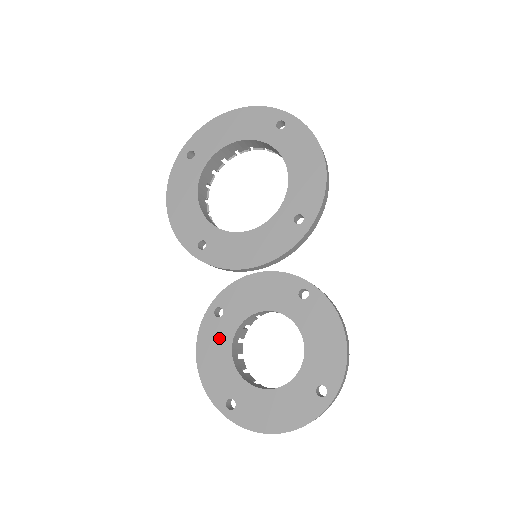
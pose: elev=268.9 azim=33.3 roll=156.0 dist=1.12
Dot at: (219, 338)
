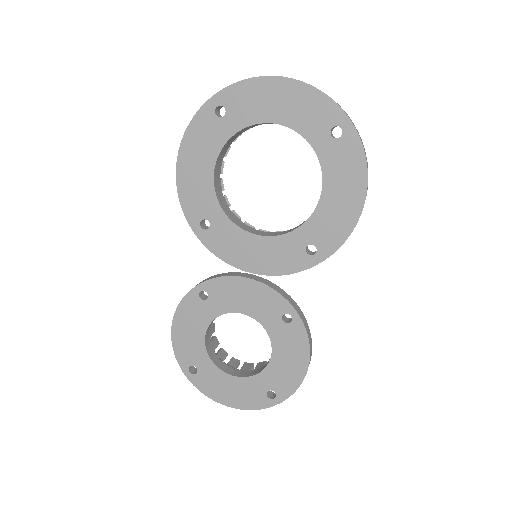
Dot at: (198, 317)
